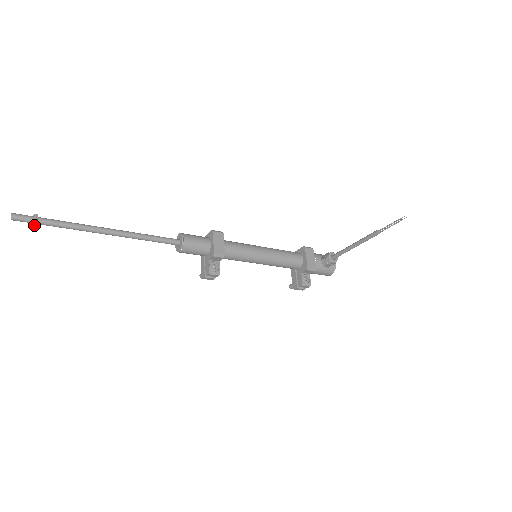
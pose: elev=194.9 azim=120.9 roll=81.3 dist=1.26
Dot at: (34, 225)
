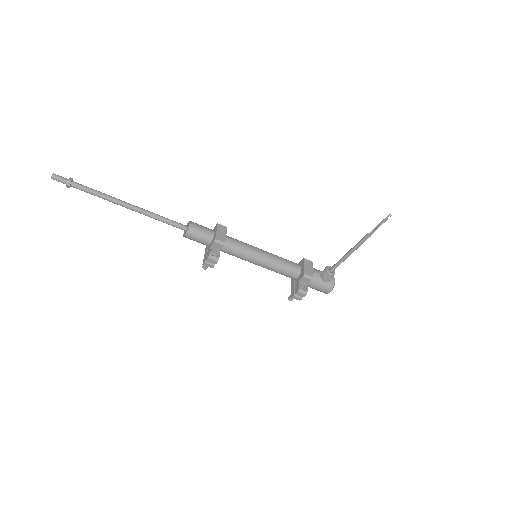
Dot at: (68, 185)
